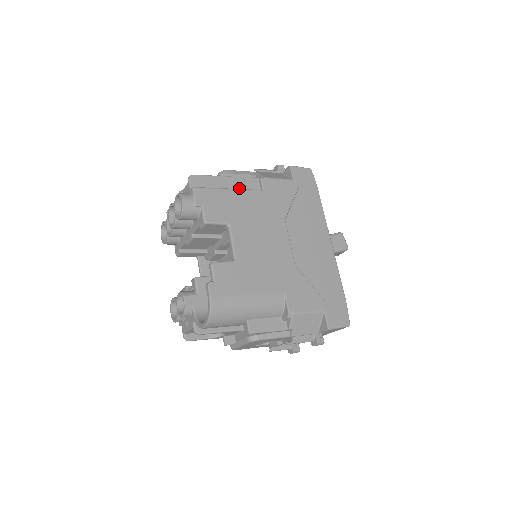
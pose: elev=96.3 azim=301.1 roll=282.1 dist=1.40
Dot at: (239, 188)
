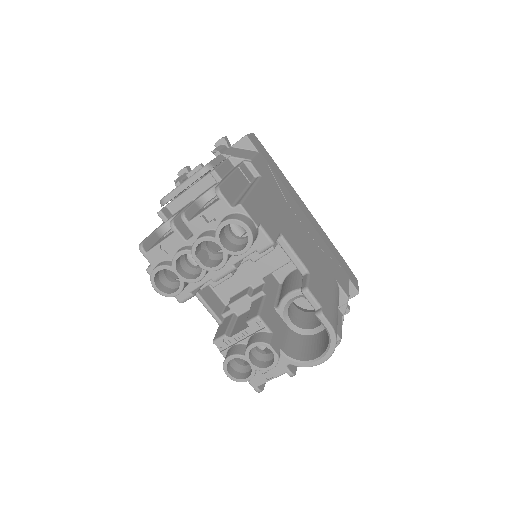
Dot at: (246, 183)
